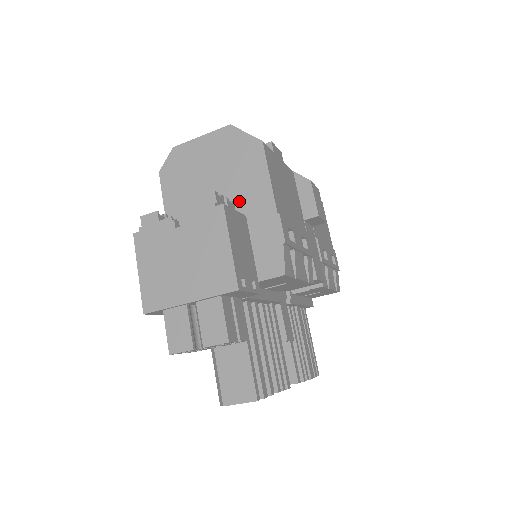
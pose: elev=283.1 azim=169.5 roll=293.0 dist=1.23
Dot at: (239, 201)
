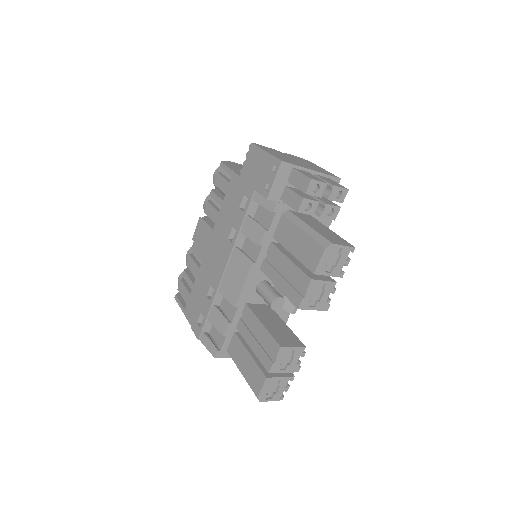
Dot at: occluded
